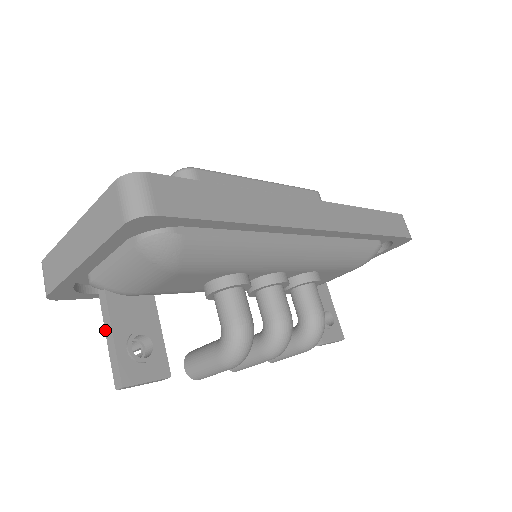
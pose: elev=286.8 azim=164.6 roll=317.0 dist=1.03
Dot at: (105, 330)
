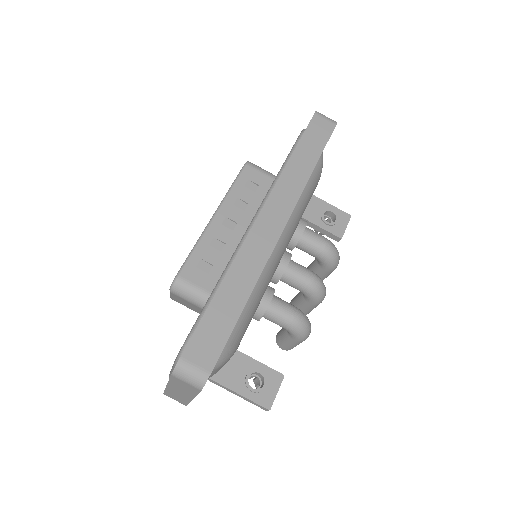
Dot at: (231, 392)
